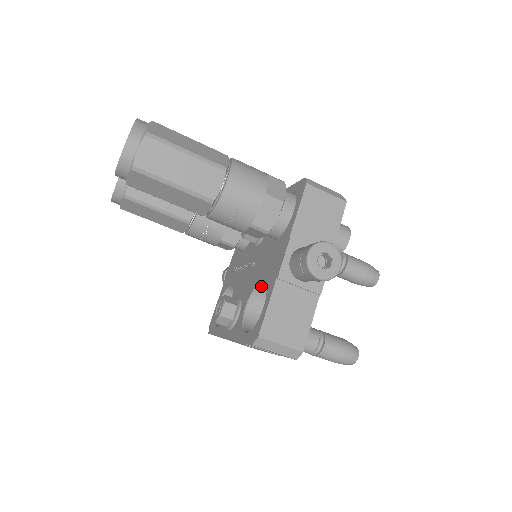
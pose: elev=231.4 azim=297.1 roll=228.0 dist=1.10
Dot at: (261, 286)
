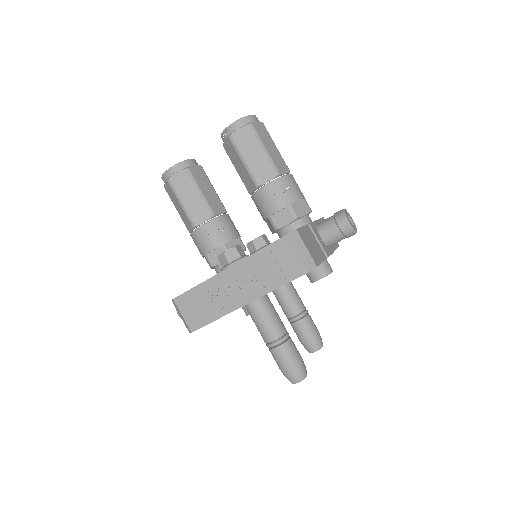
Dot at: occluded
